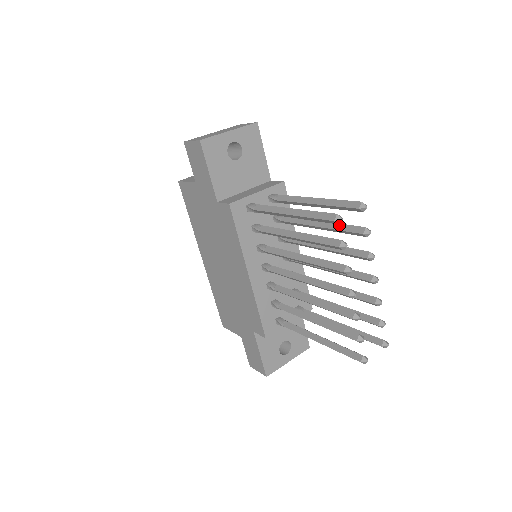
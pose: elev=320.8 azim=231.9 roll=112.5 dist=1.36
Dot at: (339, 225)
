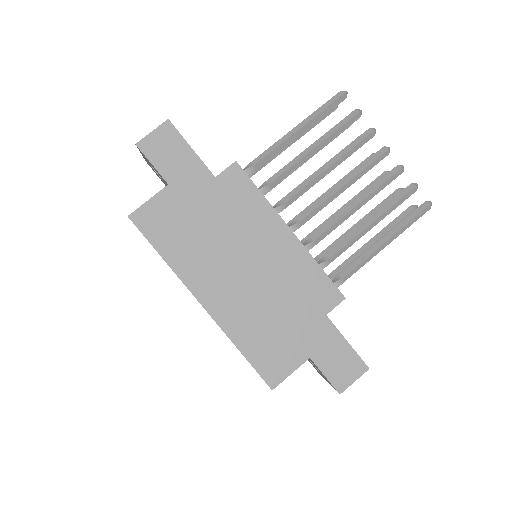
Dot at: occluded
